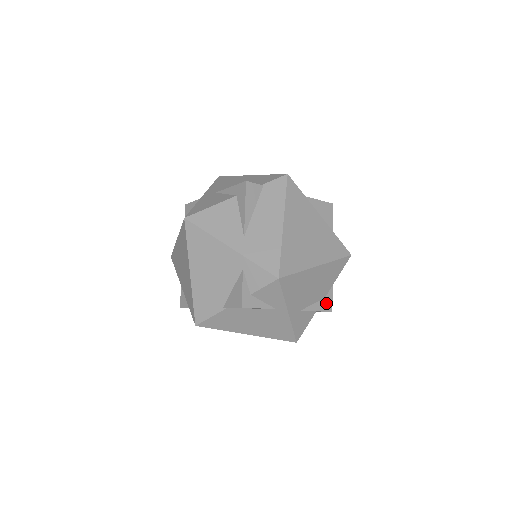
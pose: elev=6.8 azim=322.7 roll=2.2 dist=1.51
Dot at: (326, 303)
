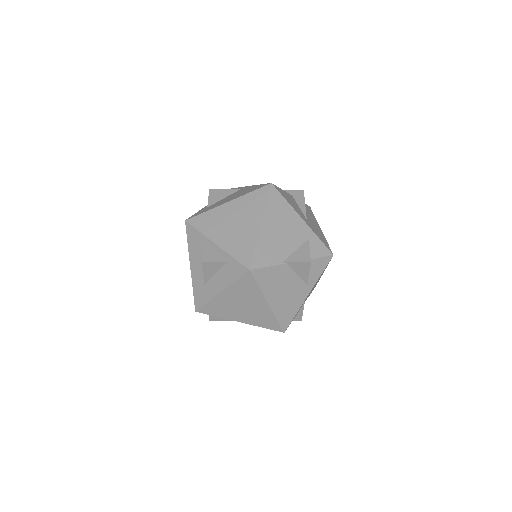
Dot at: occluded
